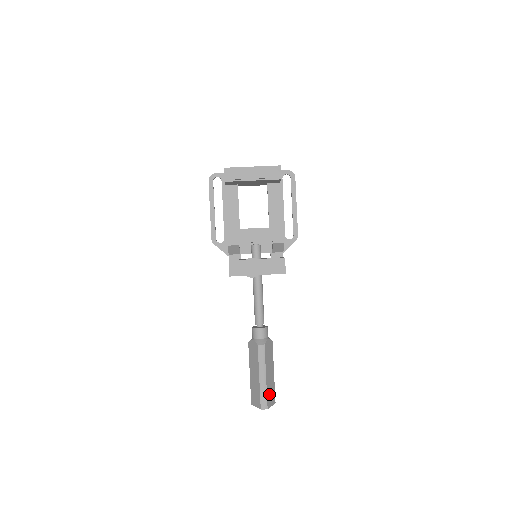
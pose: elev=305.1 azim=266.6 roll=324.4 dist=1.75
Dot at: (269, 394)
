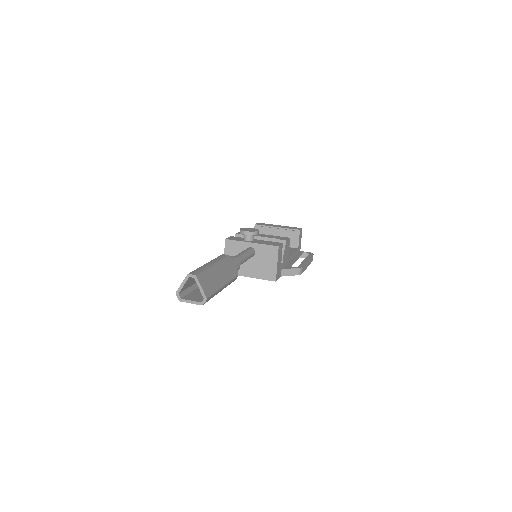
Dot at: (207, 278)
